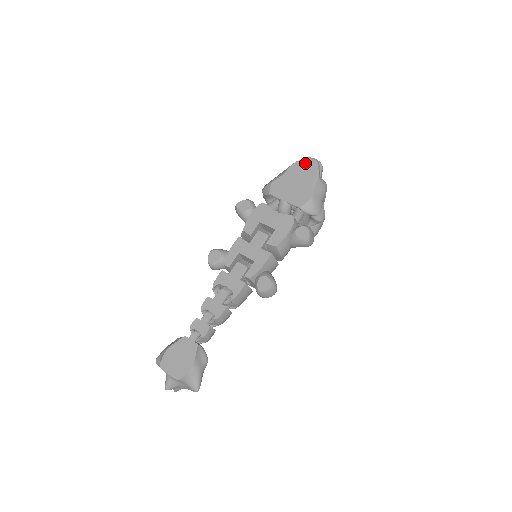
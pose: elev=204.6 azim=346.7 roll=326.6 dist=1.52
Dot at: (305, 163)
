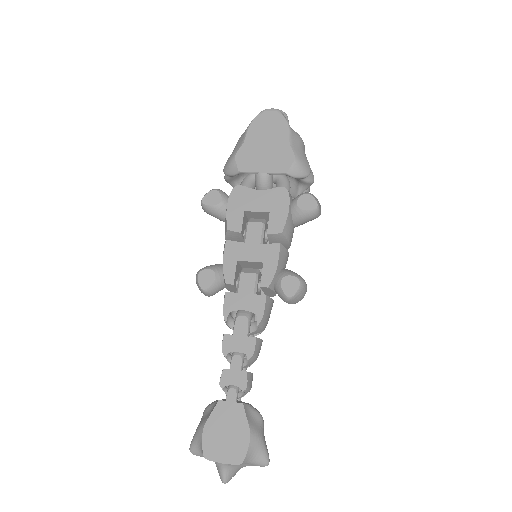
Dot at: (265, 117)
